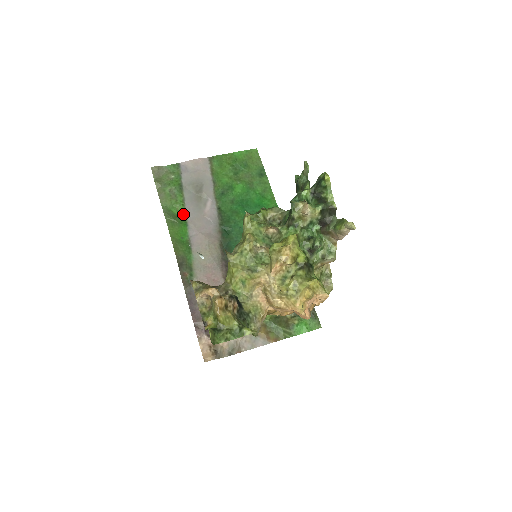
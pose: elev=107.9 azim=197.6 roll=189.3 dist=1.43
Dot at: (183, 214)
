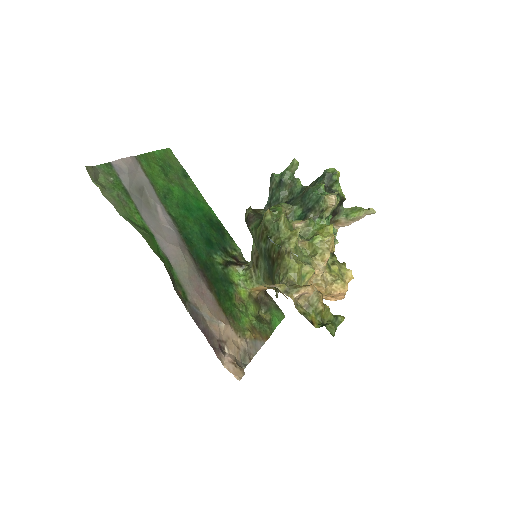
Dot at: (143, 224)
